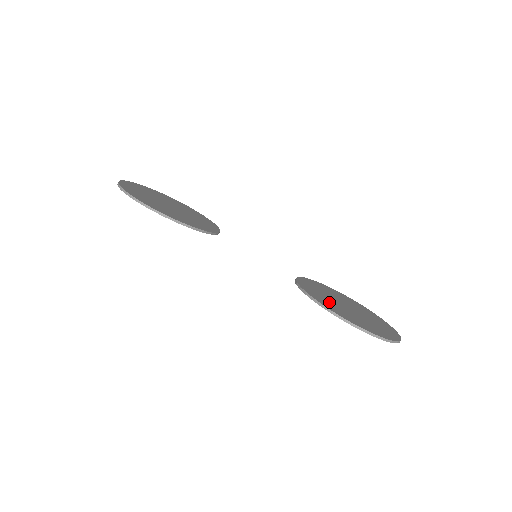
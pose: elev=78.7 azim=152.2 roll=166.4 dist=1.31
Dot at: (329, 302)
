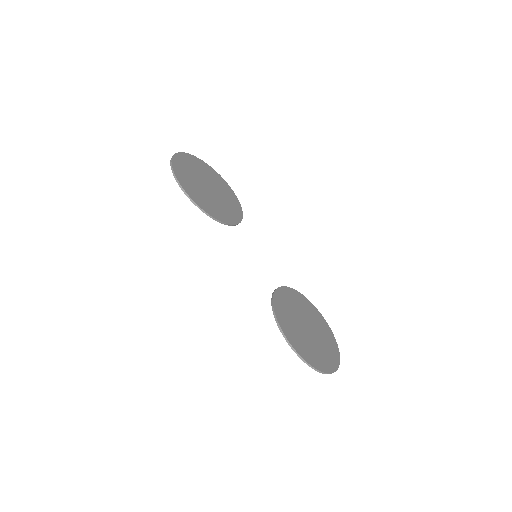
Dot at: (289, 320)
